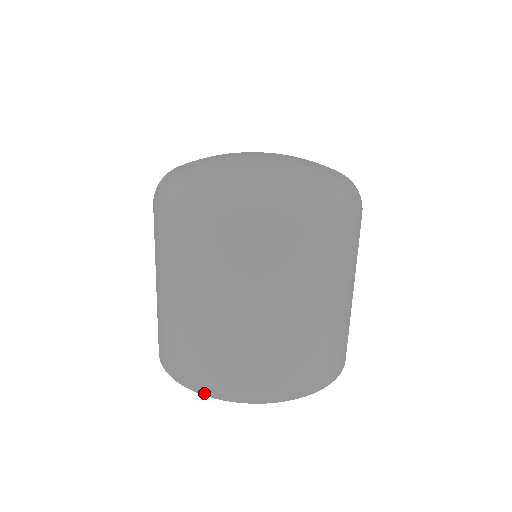
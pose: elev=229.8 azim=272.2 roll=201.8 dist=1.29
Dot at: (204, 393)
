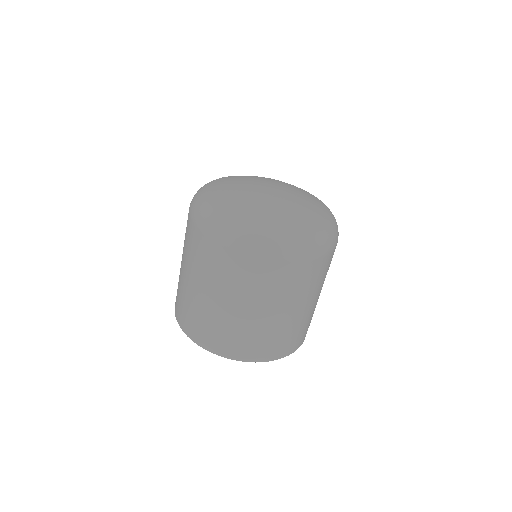
Dot at: (202, 346)
